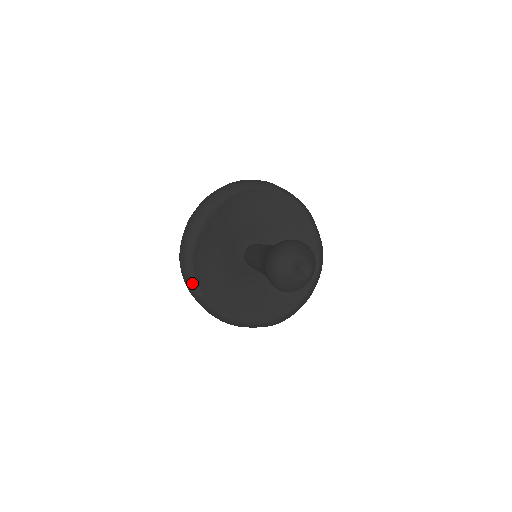
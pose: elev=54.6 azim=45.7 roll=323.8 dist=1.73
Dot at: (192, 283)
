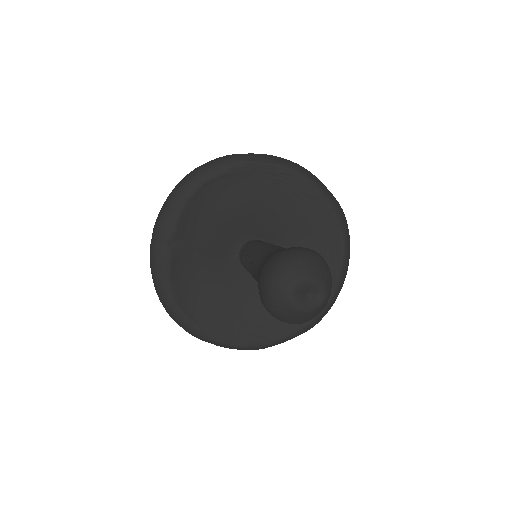
Dot at: (189, 329)
